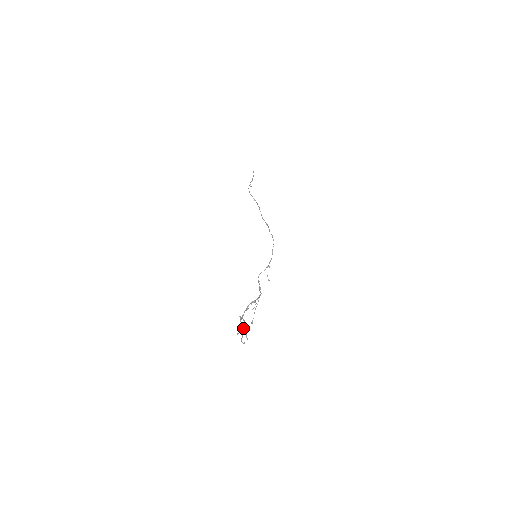
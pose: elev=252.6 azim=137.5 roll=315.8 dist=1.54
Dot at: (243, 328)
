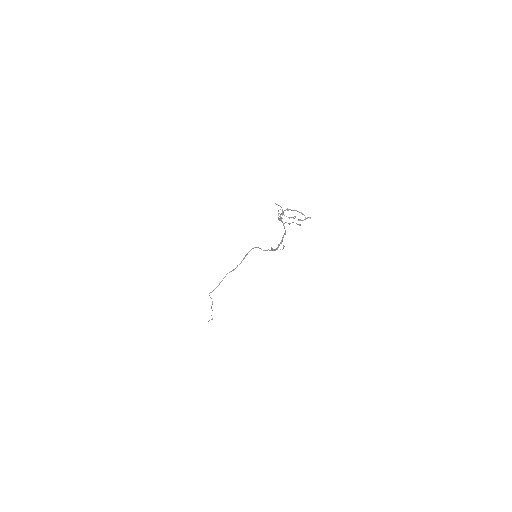
Dot at: occluded
